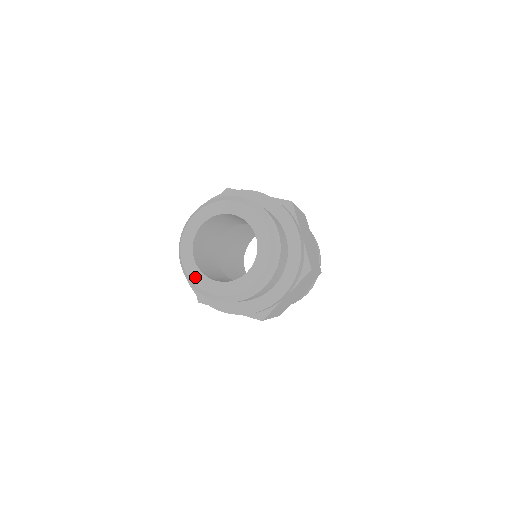
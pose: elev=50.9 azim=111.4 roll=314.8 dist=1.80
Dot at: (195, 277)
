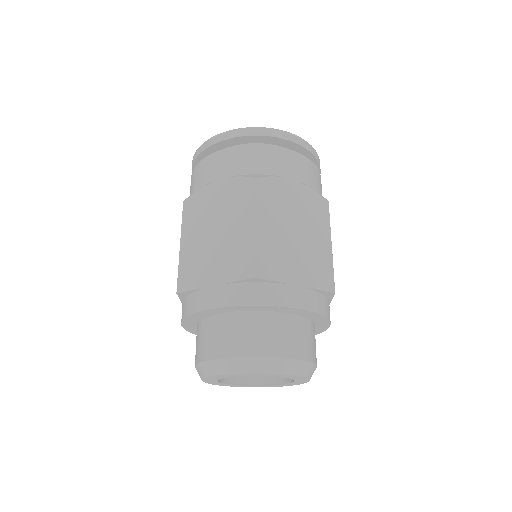
Dot at: (216, 384)
